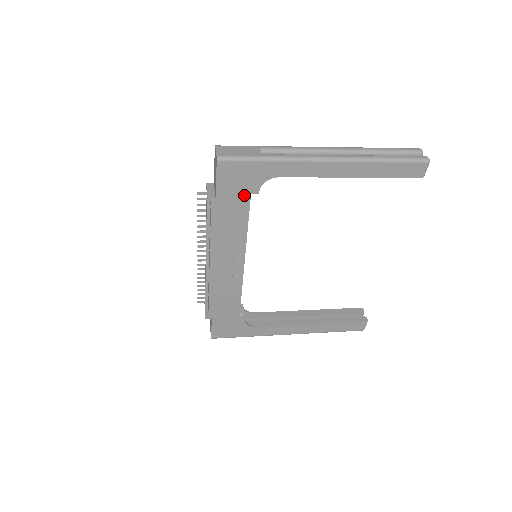
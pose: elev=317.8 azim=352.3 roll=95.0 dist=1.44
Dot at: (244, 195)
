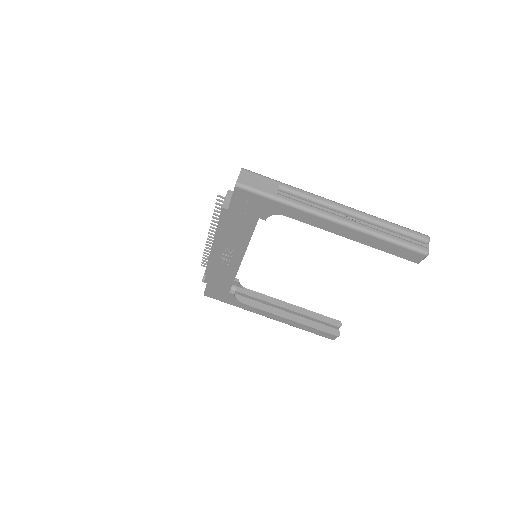
Dot at: (253, 217)
